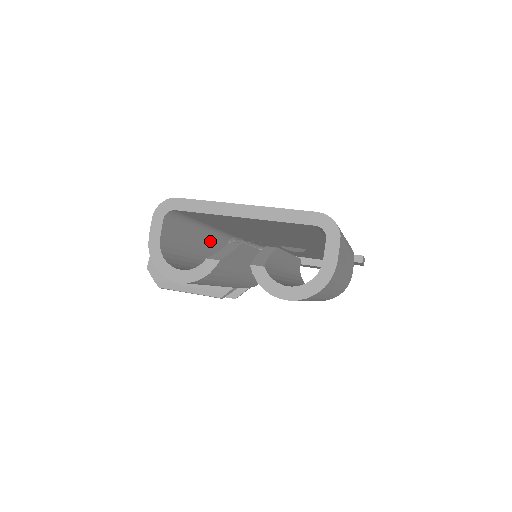
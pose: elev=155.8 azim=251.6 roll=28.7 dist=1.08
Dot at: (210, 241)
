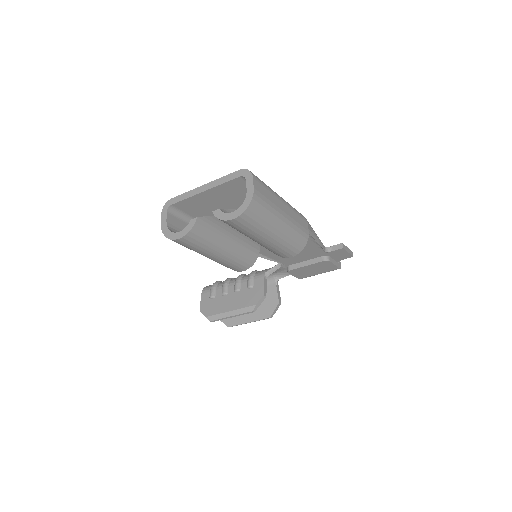
Dot at: occluded
